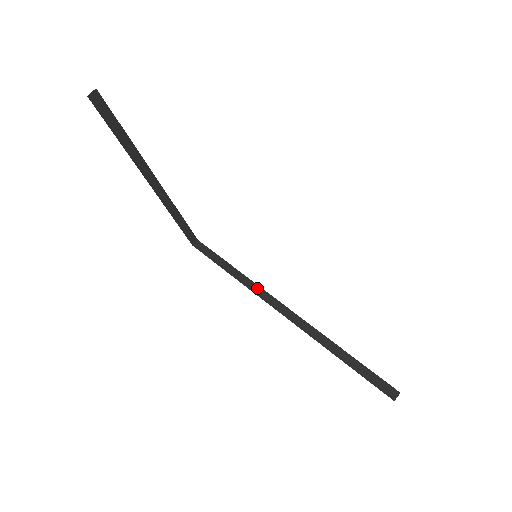
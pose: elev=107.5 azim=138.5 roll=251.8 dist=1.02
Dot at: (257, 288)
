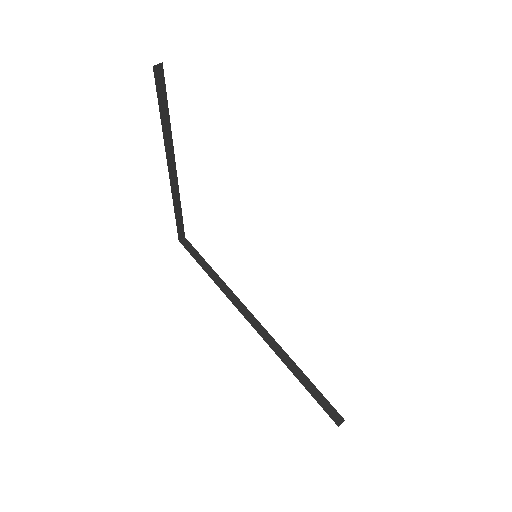
Dot at: (232, 295)
